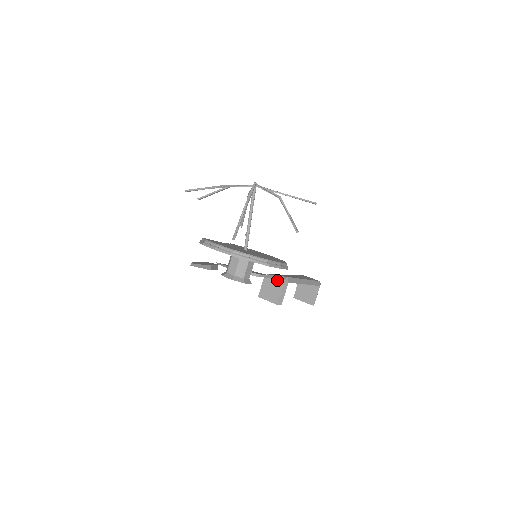
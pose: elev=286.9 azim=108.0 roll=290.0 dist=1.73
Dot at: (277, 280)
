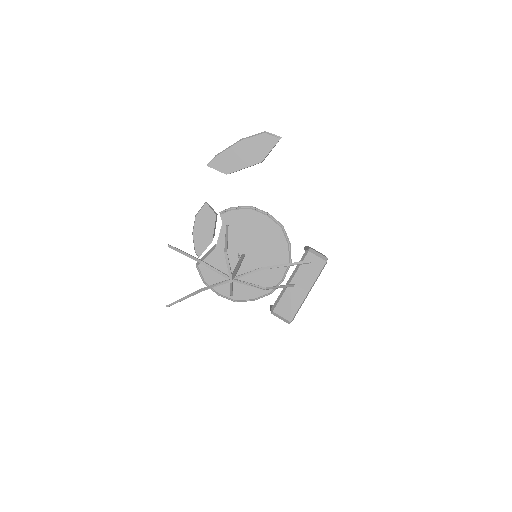
Dot at: occluded
